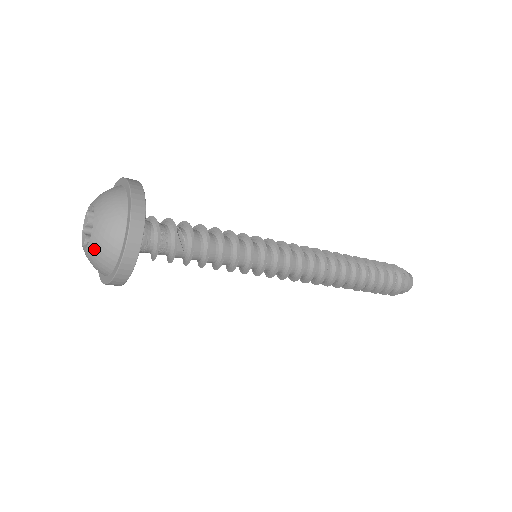
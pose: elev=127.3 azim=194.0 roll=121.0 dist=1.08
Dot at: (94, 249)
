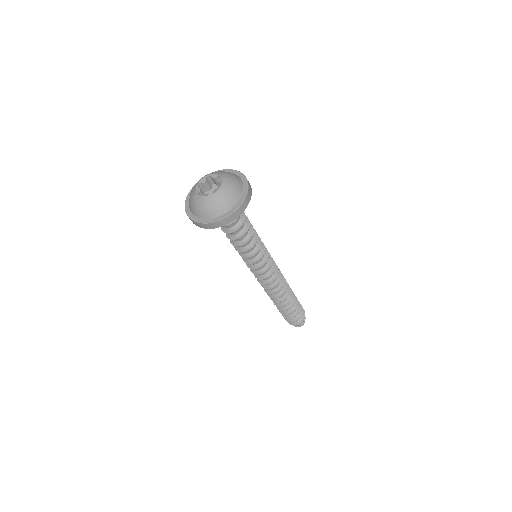
Dot at: (227, 186)
